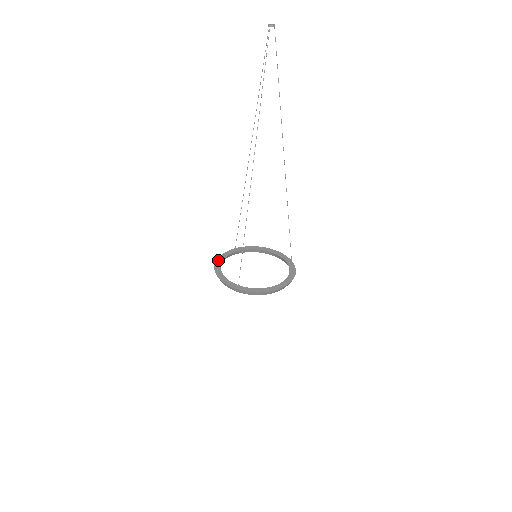
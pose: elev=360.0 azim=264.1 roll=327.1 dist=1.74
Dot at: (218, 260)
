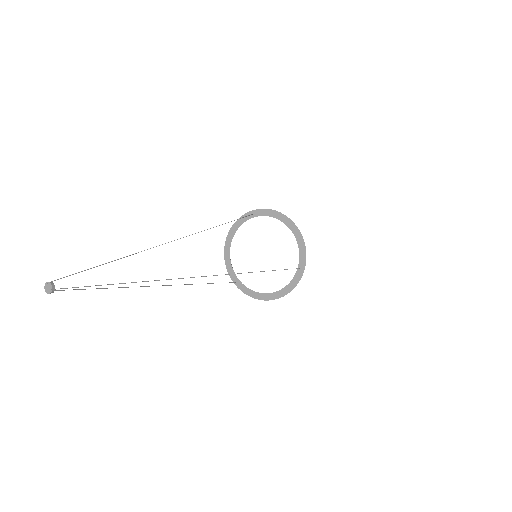
Dot at: (232, 229)
